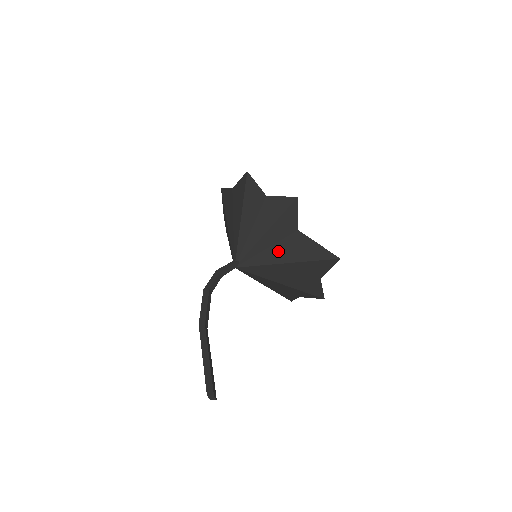
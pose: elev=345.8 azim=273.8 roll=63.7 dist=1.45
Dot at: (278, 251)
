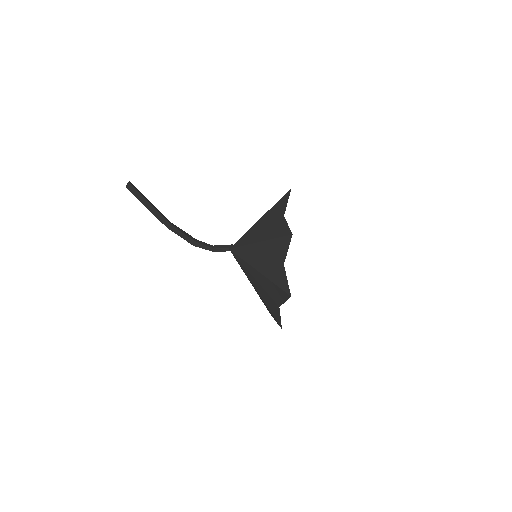
Dot at: occluded
